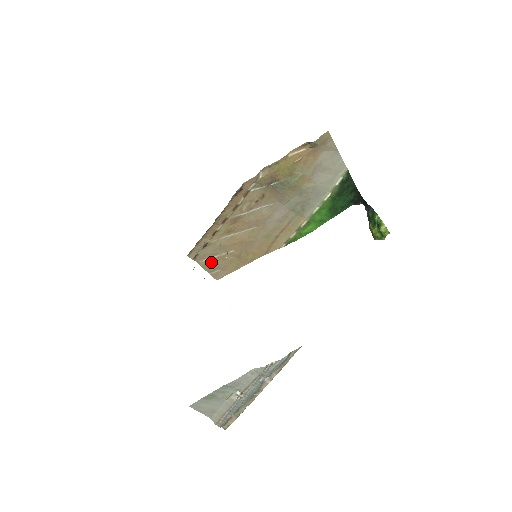
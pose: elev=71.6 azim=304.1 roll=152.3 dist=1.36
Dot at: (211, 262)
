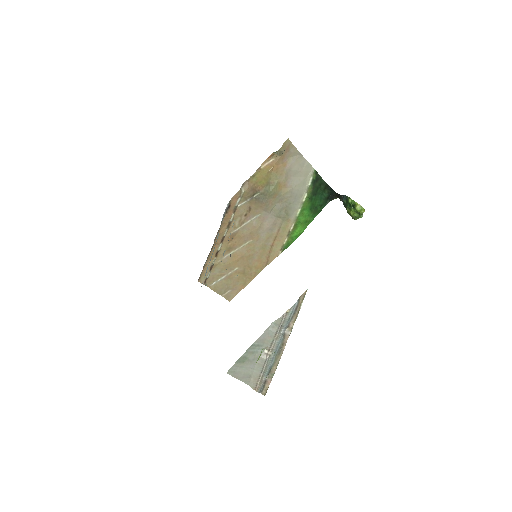
Dot at: (220, 284)
